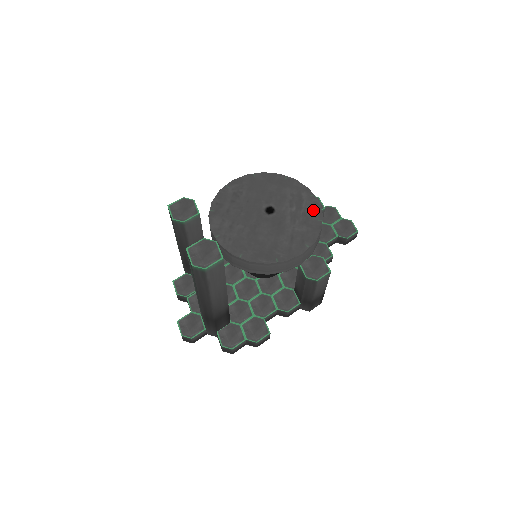
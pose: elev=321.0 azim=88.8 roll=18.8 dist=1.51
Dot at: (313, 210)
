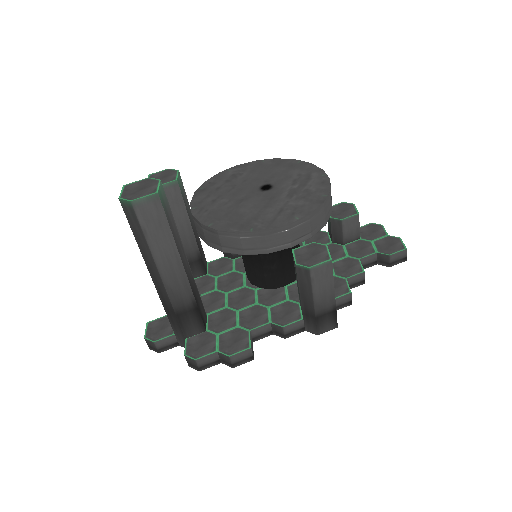
Dot at: (319, 187)
